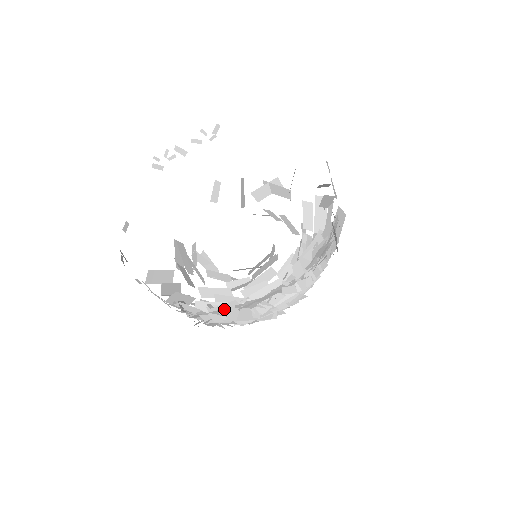
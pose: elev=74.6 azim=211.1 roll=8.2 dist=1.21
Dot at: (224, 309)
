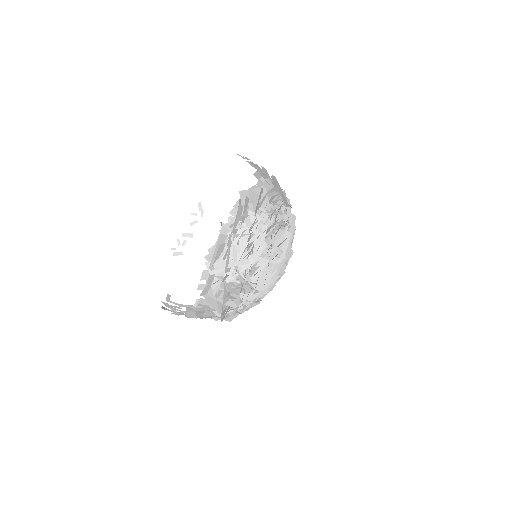
Dot at: occluded
